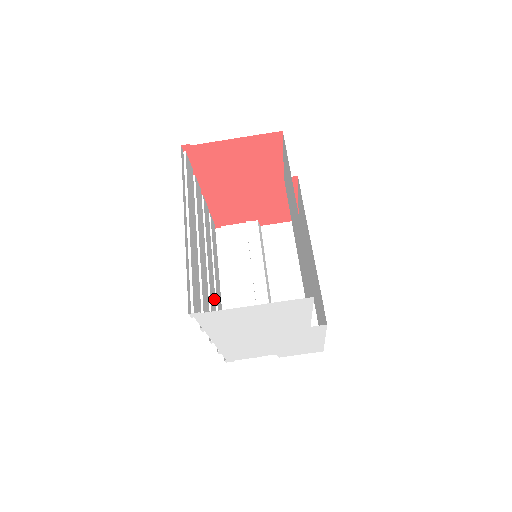
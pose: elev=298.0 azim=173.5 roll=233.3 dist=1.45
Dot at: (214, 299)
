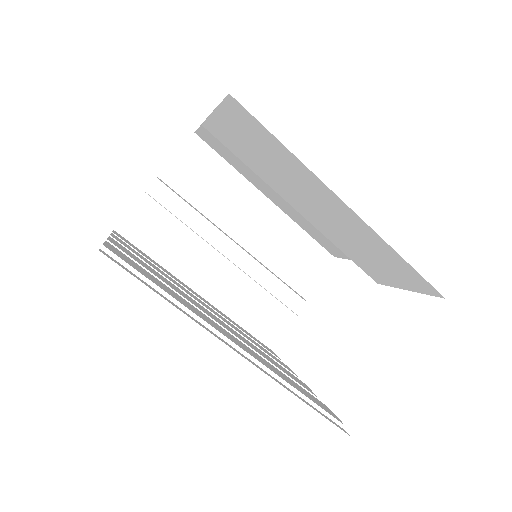
Dot at: occluded
